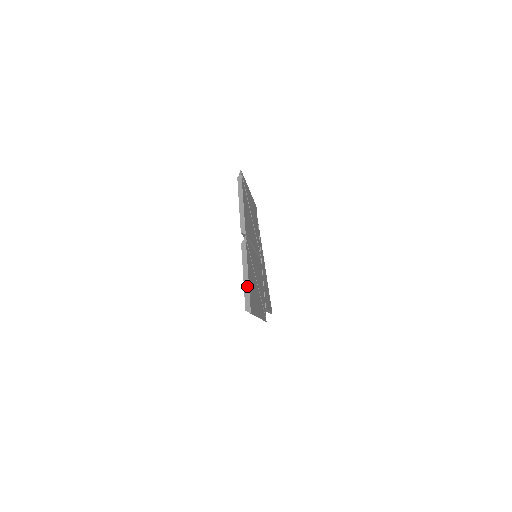
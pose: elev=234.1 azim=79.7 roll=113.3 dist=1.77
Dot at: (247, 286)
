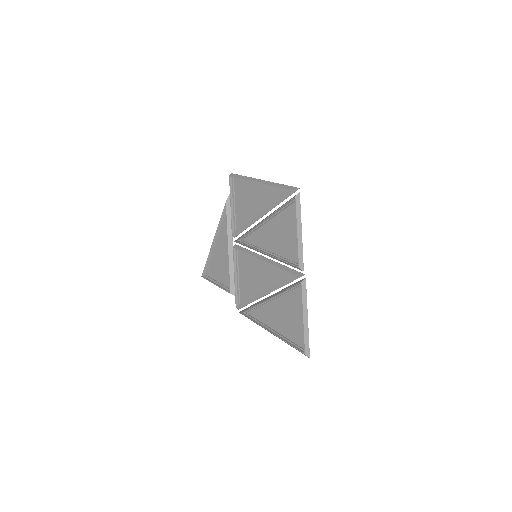
Dot at: (307, 331)
